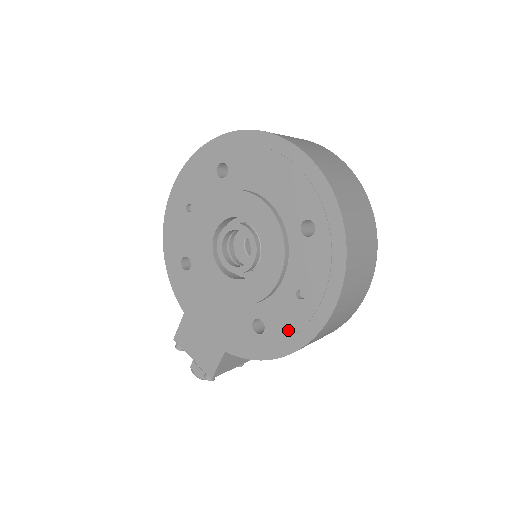
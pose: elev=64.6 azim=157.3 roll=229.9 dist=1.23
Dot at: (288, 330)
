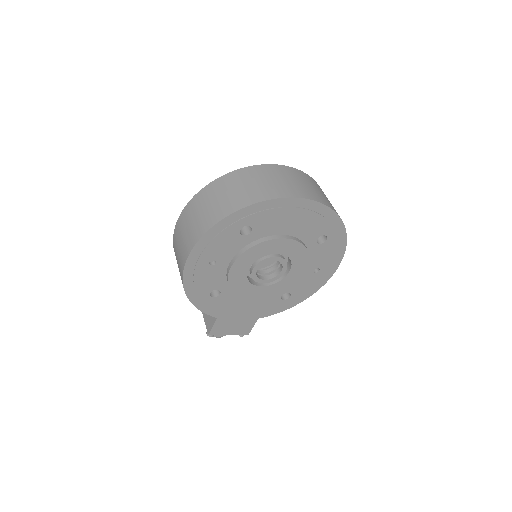
Dot at: (308, 289)
